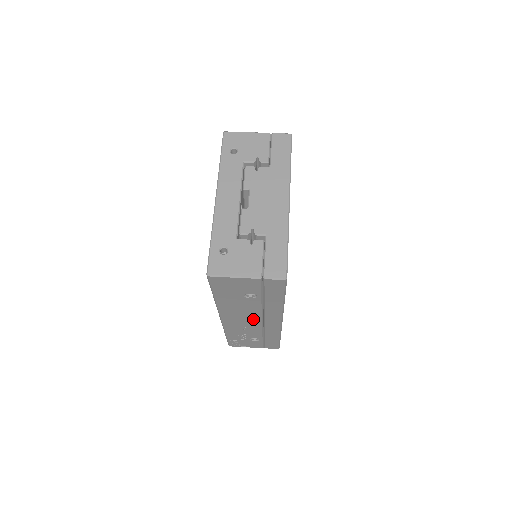
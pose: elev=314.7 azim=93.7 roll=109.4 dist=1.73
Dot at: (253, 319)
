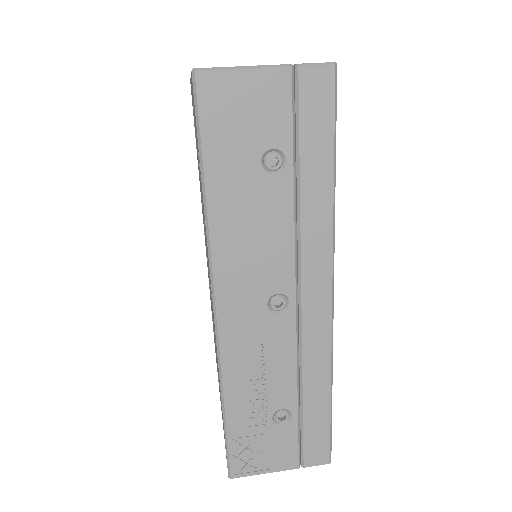
Dot at: (278, 295)
